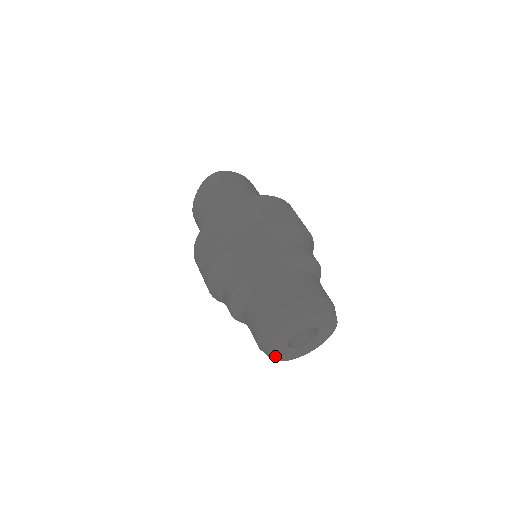
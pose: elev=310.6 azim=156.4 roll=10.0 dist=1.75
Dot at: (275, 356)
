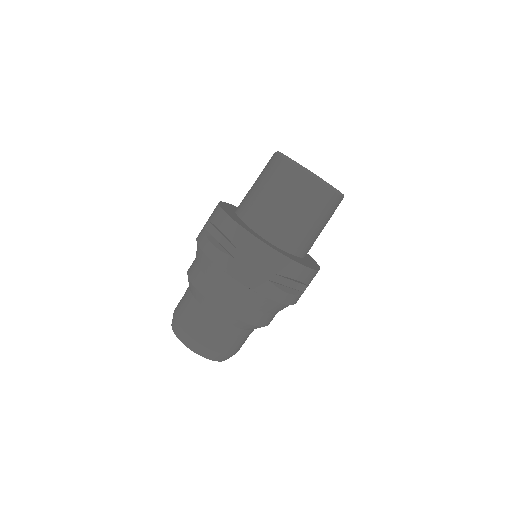
Dot at: occluded
